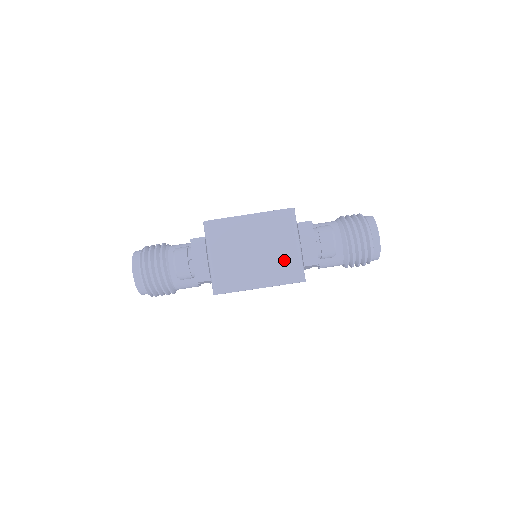
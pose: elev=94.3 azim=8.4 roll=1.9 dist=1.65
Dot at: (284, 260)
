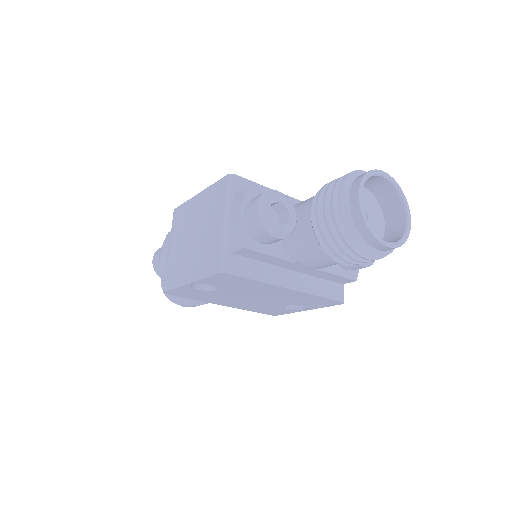
Dot at: (211, 245)
